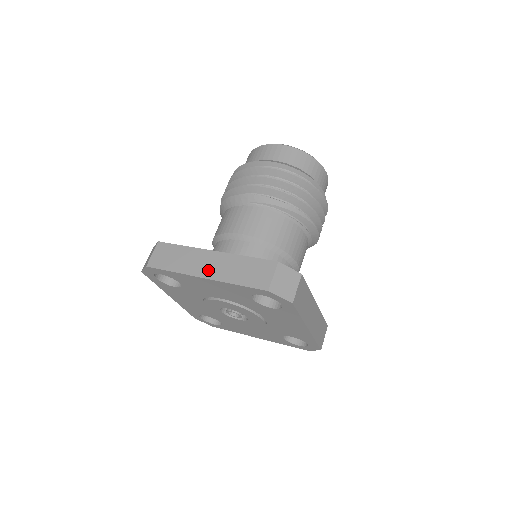
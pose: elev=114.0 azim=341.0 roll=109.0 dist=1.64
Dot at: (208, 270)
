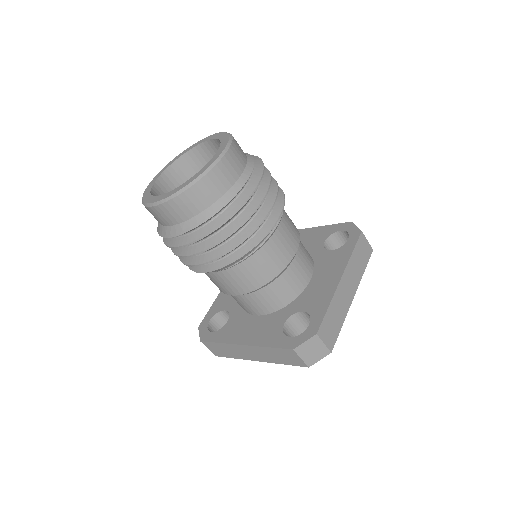
Dot at: (254, 357)
